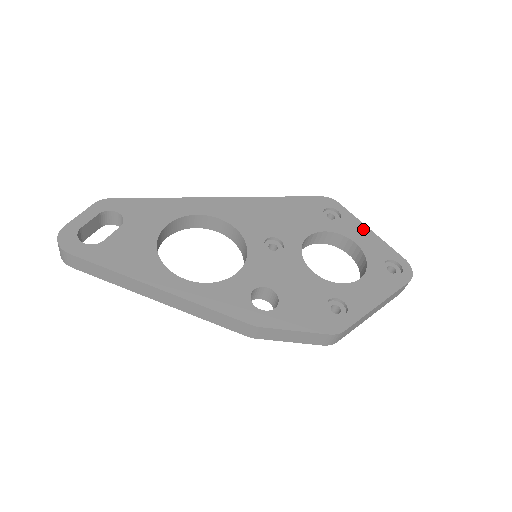
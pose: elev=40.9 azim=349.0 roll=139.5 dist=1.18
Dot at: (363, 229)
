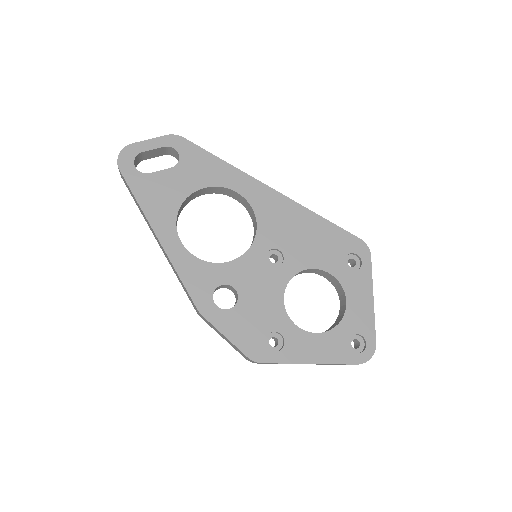
Dot at: (367, 293)
